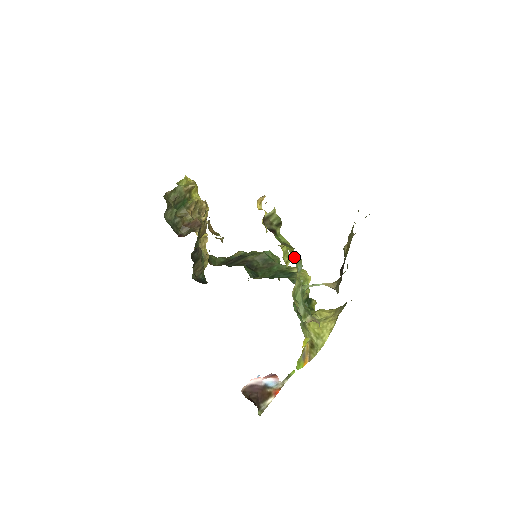
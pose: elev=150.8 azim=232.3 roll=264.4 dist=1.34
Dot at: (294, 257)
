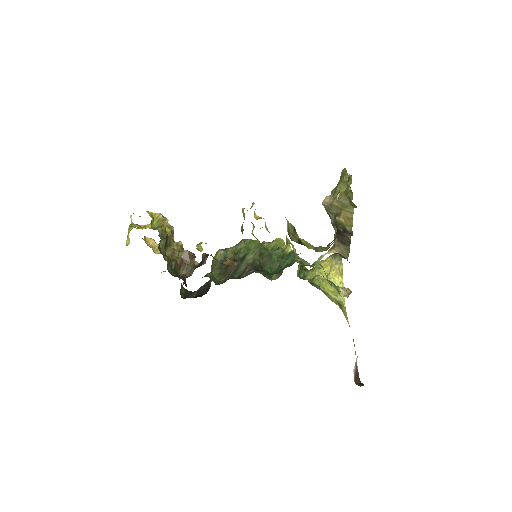
Dot at: (315, 251)
